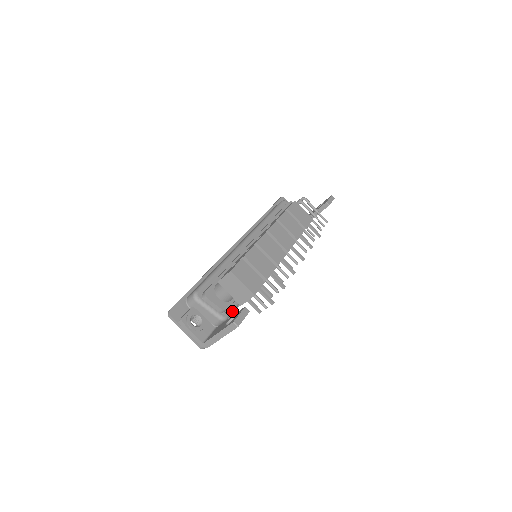
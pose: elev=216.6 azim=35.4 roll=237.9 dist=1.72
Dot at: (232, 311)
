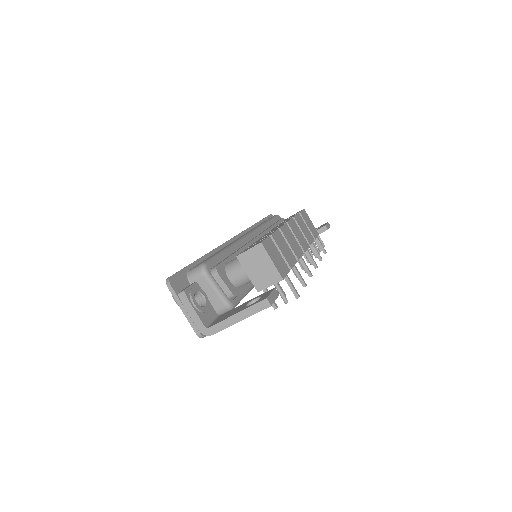
Dot at: (239, 301)
